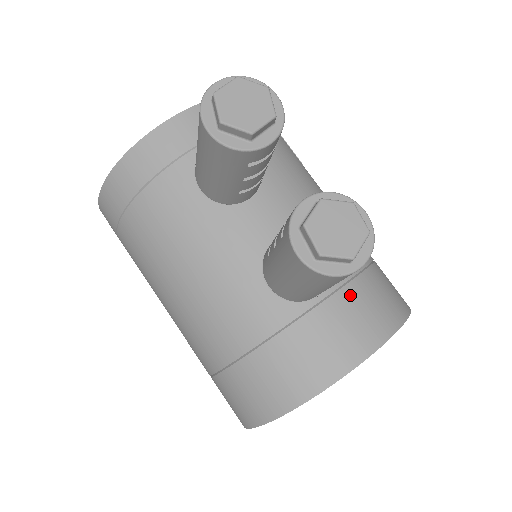
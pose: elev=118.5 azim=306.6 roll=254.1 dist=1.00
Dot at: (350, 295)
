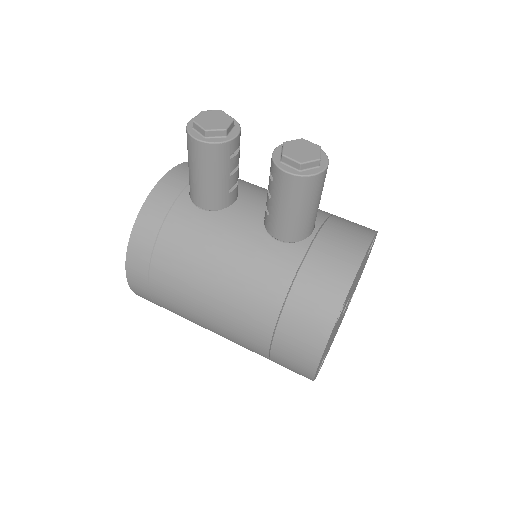
Dot at: (332, 225)
